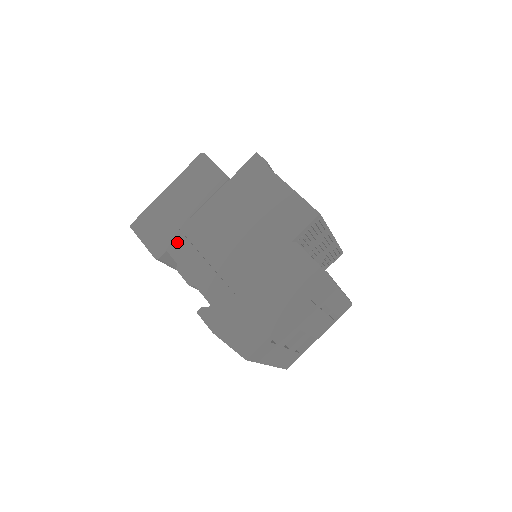
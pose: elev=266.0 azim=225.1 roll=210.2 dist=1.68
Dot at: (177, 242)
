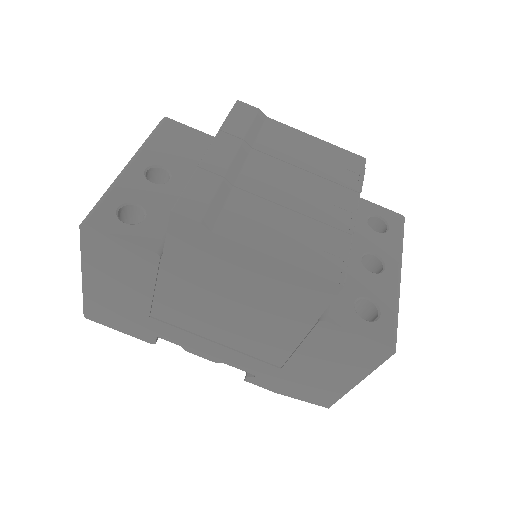
Dot at: (161, 329)
